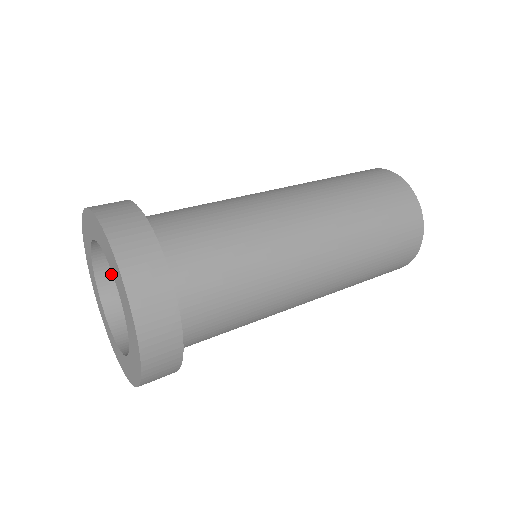
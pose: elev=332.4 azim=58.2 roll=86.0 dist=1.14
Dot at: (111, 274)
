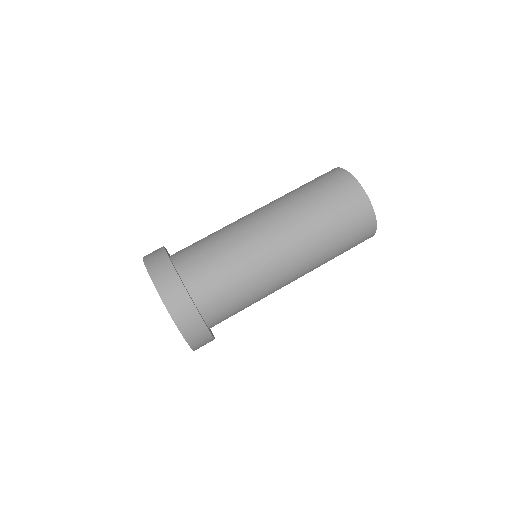
Dot at: occluded
